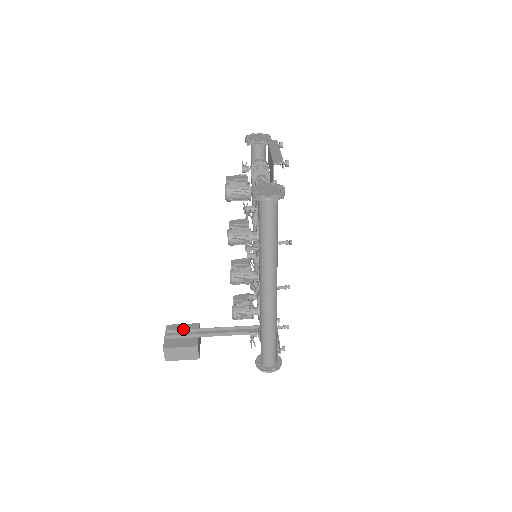
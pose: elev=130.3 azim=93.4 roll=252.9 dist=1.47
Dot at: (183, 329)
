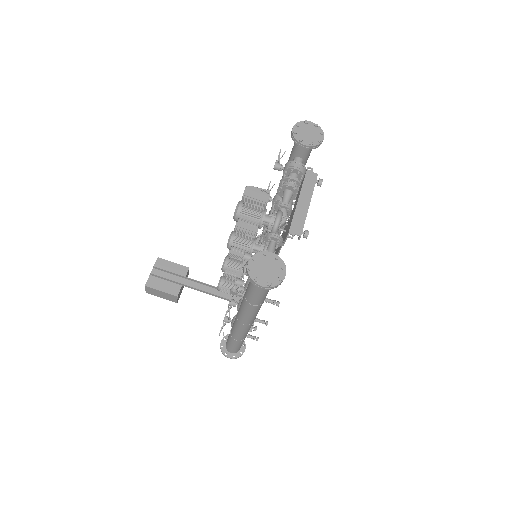
Dot at: (170, 272)
